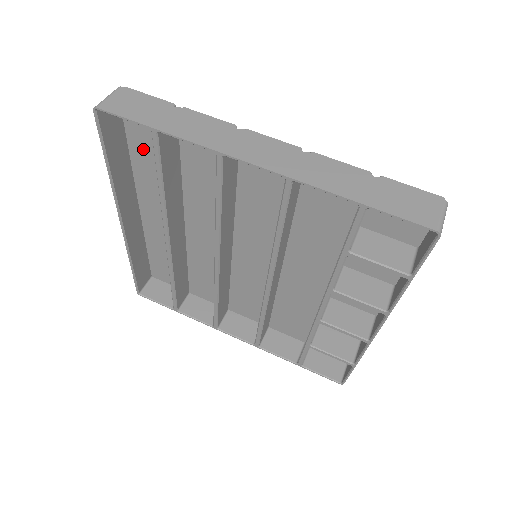
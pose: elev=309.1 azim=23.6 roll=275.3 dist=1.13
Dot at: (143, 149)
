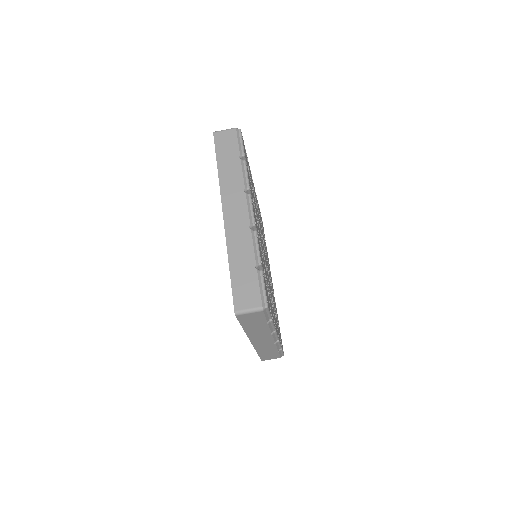
Dot at: occluded
